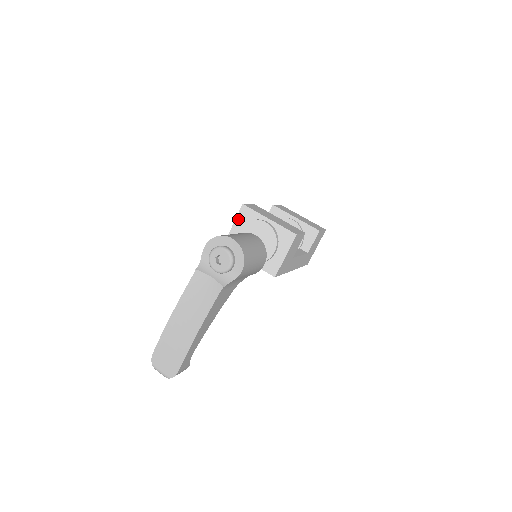
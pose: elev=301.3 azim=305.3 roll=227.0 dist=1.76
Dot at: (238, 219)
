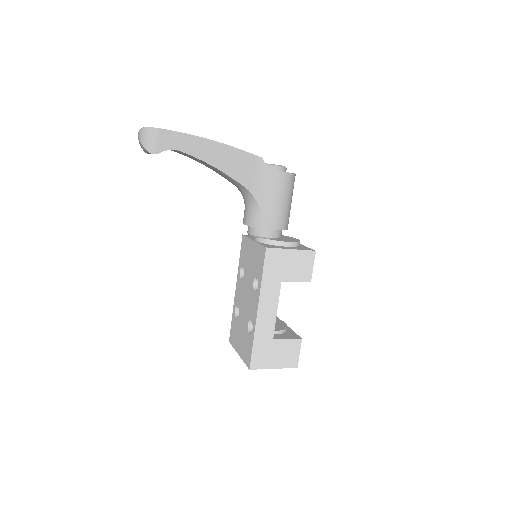
Dot at: occluded
